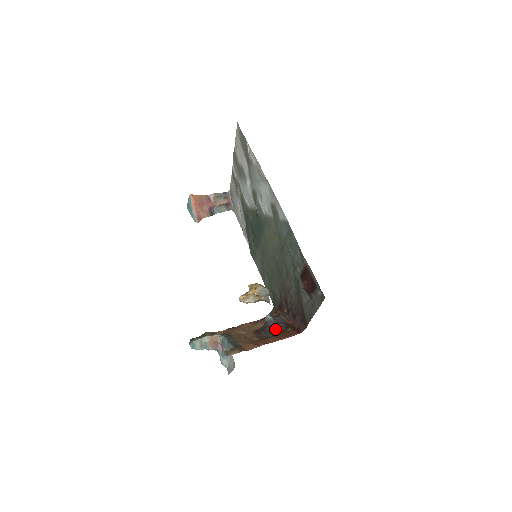
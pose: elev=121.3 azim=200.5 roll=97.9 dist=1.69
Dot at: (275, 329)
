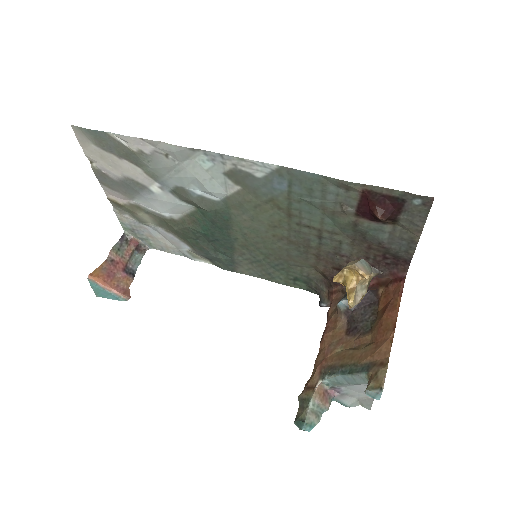
Dot at: (365, 307)
